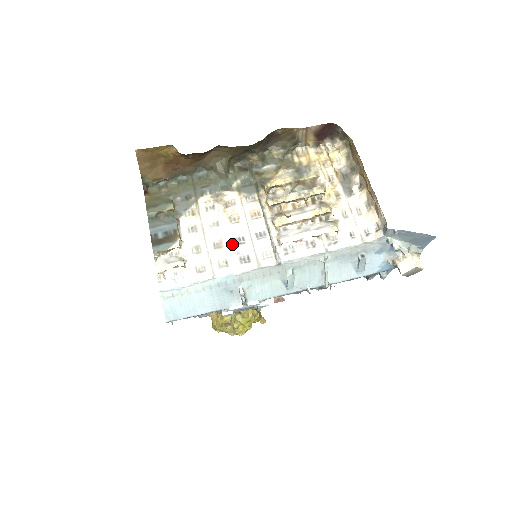
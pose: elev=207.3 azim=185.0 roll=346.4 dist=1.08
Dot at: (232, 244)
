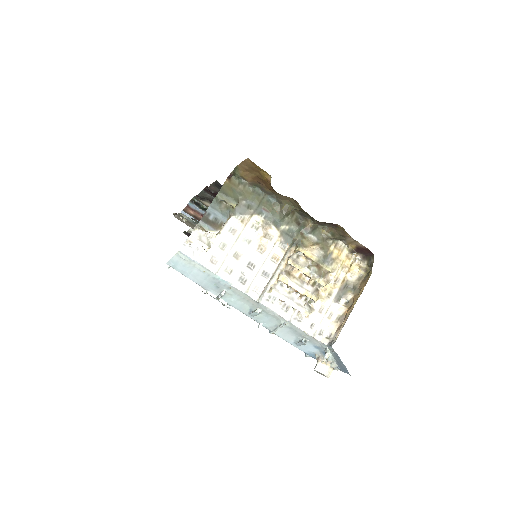
Dot at: (245, 263)
